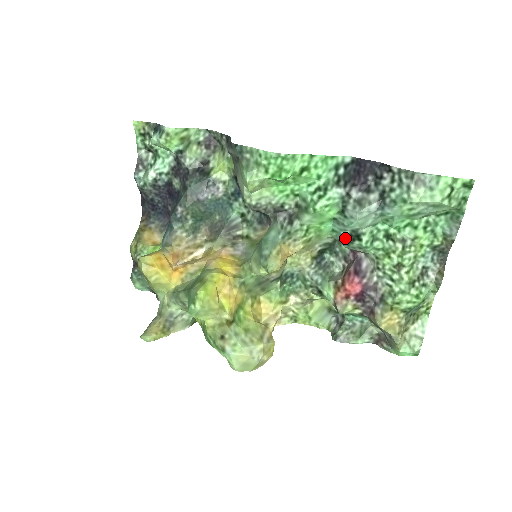
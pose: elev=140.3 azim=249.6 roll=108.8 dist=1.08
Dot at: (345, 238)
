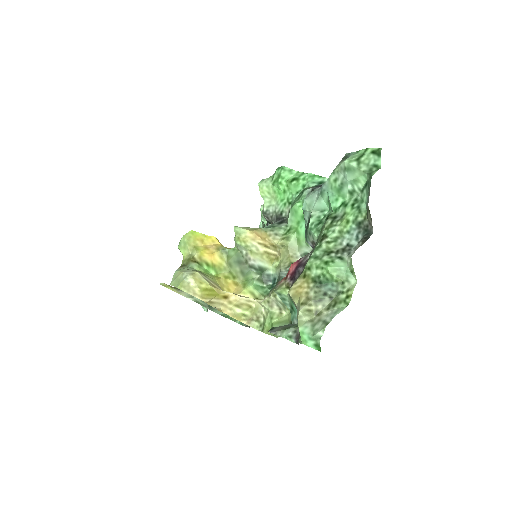
Dot at: (306, 230)
